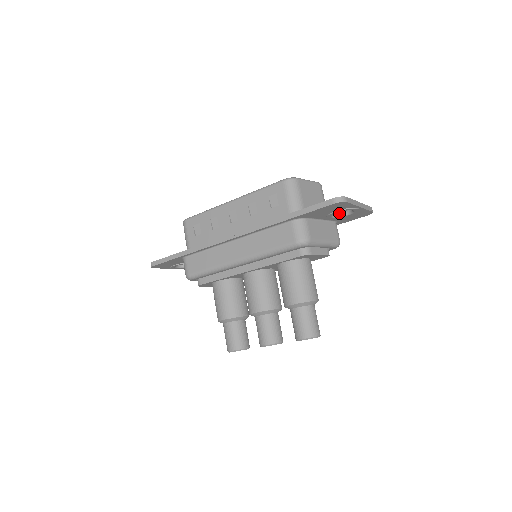
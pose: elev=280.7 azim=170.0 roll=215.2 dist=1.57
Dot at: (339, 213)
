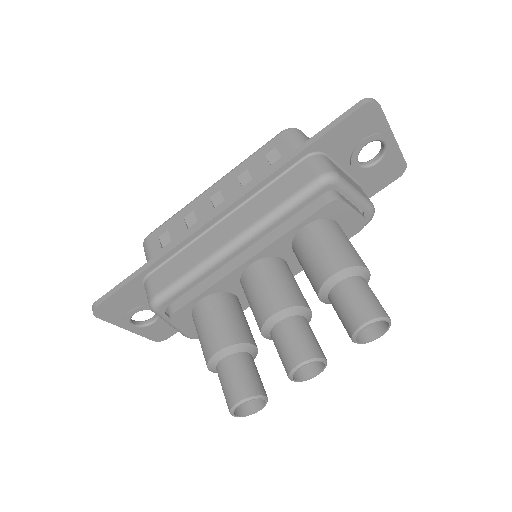
Dot at: (365, 163)
